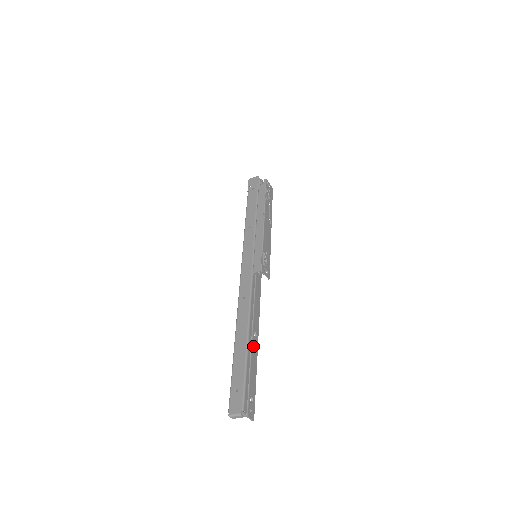
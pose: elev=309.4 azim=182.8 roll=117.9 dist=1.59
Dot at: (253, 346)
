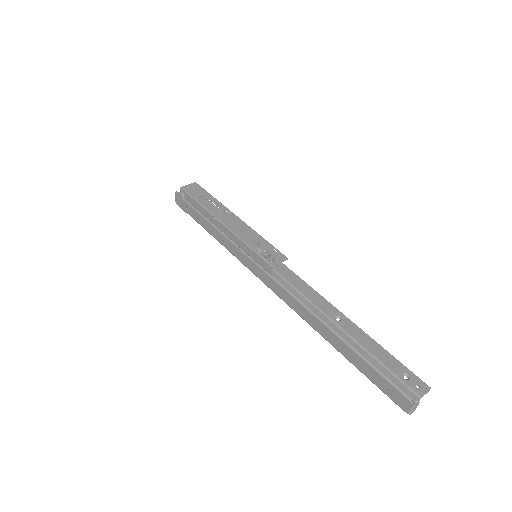
Dot at: (349, 331)
